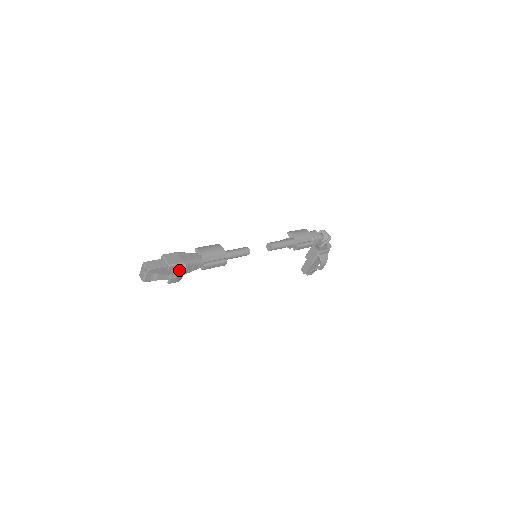
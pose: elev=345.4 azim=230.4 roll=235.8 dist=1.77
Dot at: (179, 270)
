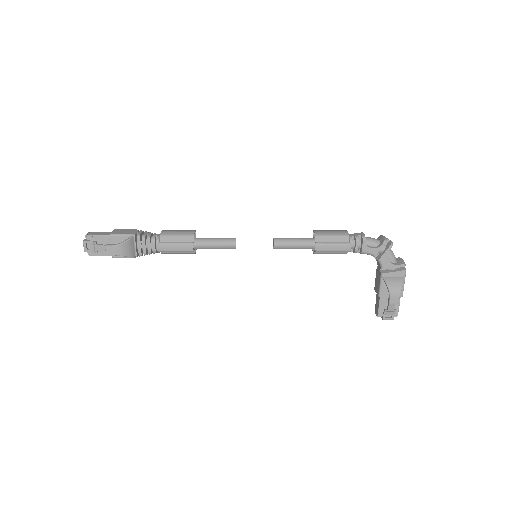
Dot at: occluded
